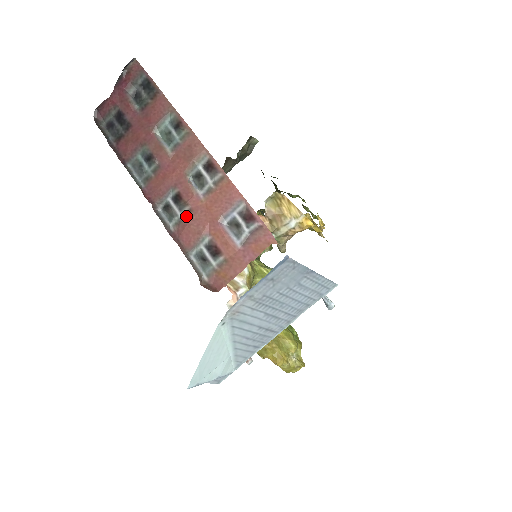
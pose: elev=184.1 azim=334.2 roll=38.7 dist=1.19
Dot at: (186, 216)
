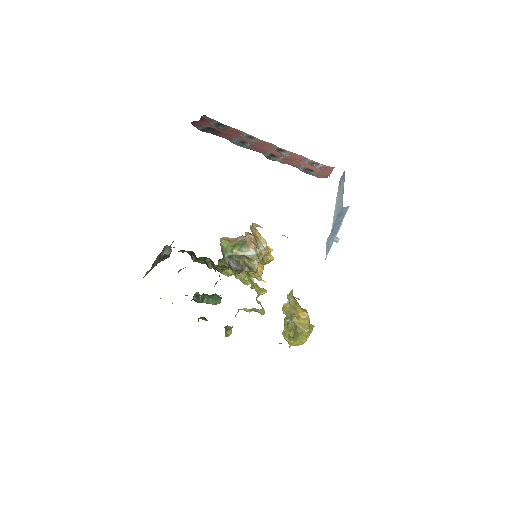
Dot at: (284, 160)
